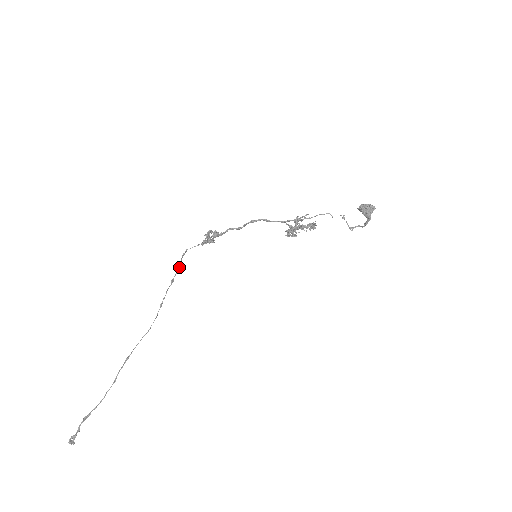
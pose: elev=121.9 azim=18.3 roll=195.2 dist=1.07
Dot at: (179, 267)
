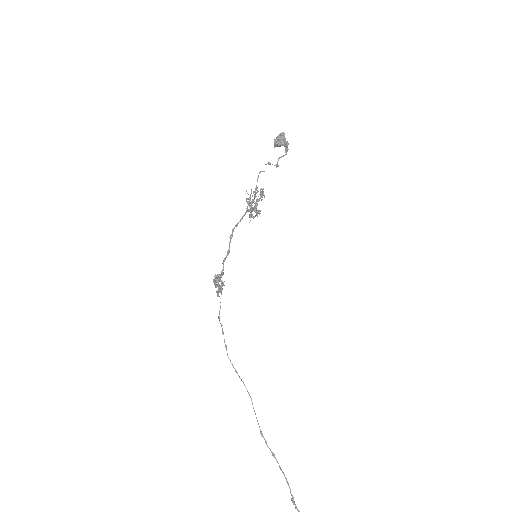
Dot at: occluded
